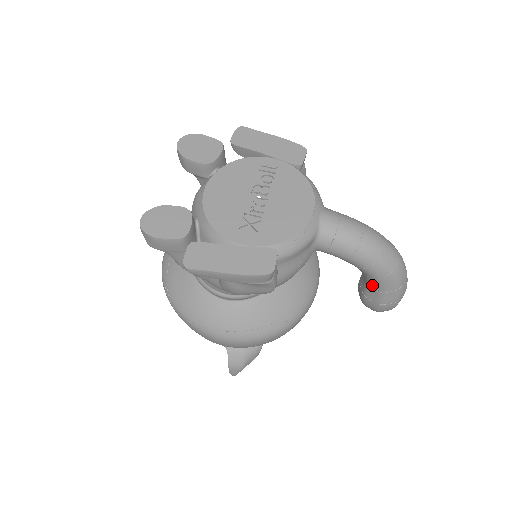
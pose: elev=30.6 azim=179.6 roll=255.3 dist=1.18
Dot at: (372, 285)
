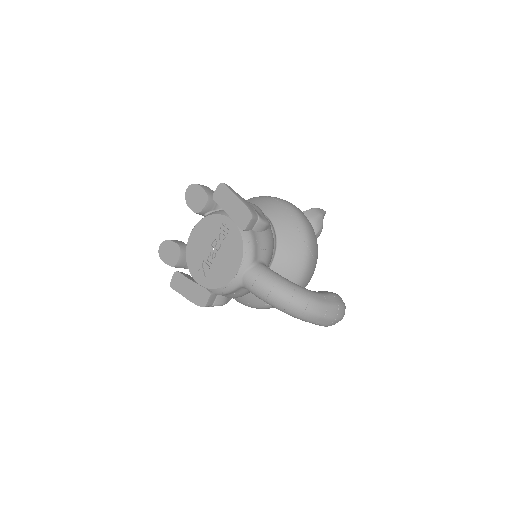
Dot at: occluded
